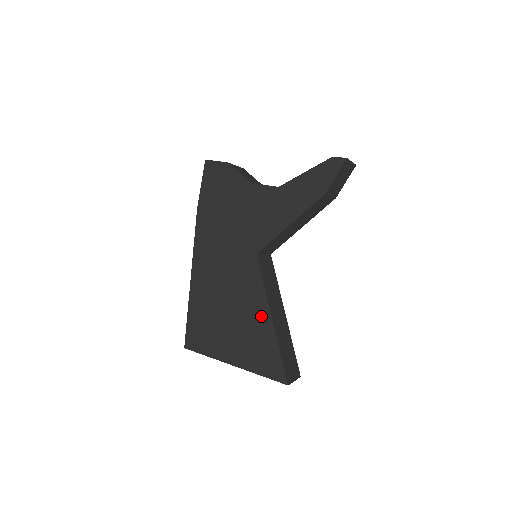
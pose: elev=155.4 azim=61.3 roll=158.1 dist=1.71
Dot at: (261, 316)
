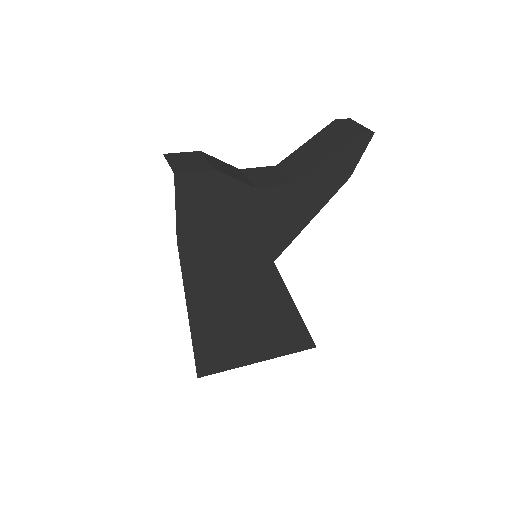
Dot at: (286, 312)
